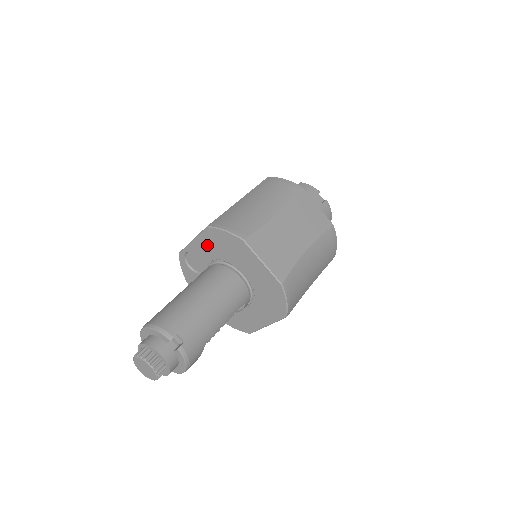
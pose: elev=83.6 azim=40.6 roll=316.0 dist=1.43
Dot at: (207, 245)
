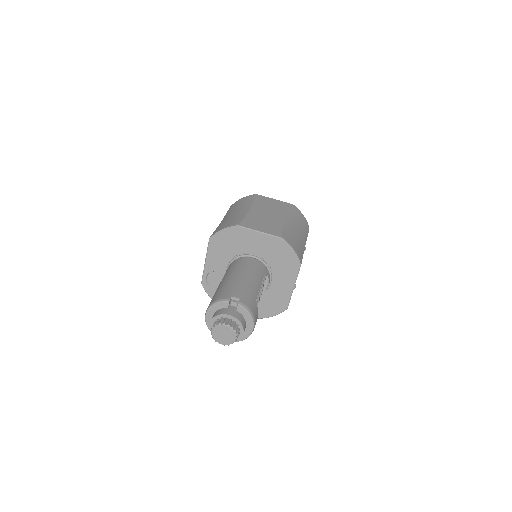
Dot at: (217, 255)
